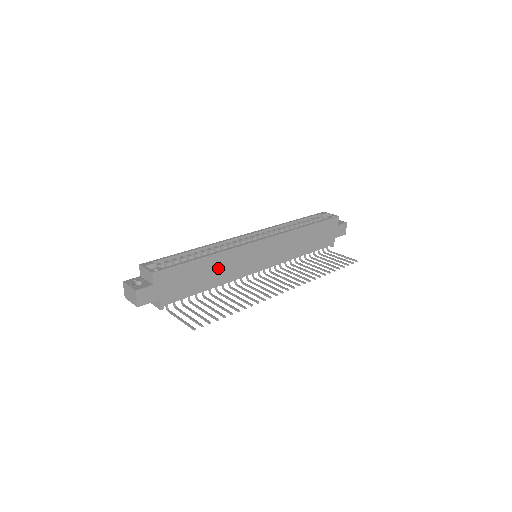
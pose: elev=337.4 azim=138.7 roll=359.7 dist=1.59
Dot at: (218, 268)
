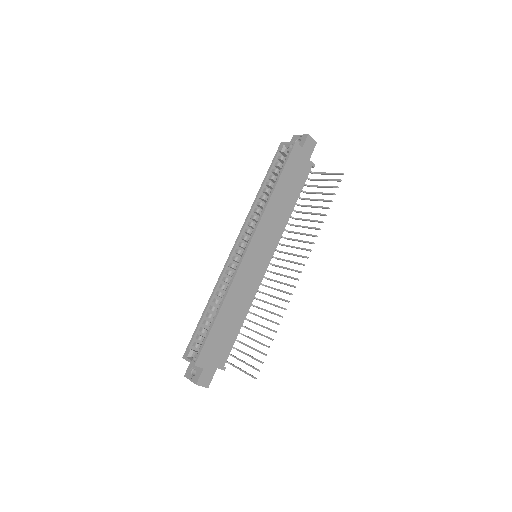
Dot at: (235, 305)
